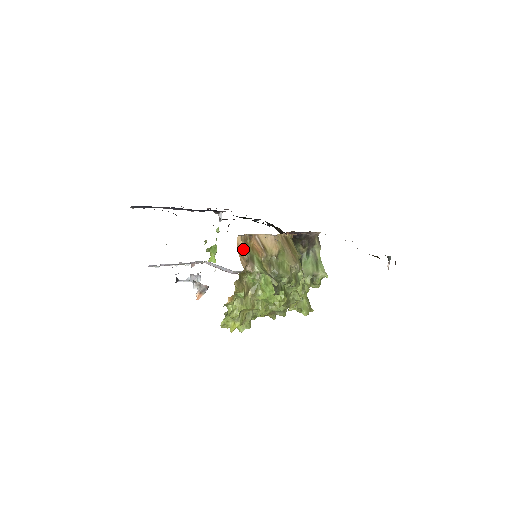
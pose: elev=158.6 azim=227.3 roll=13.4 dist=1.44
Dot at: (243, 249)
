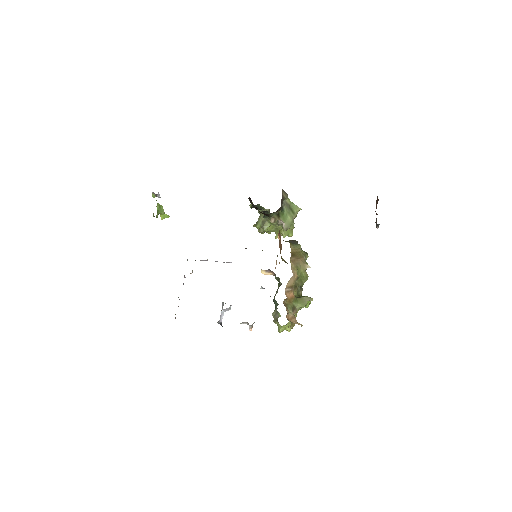
Dot at: (289, 313)
